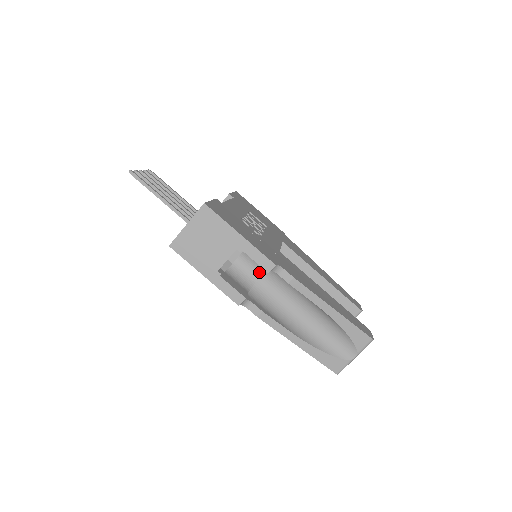
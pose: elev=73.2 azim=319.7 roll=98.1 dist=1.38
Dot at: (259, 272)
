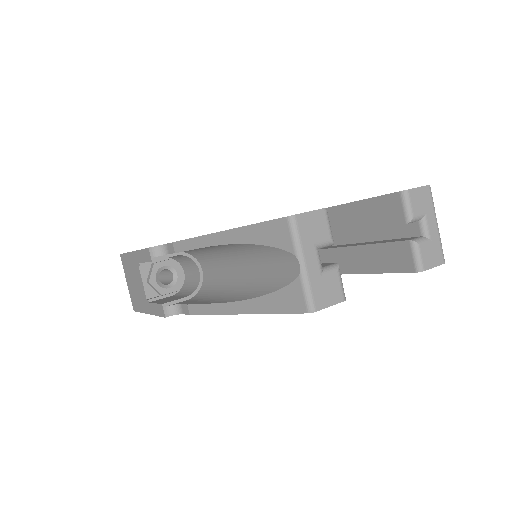
Dot at: (196, 268)
